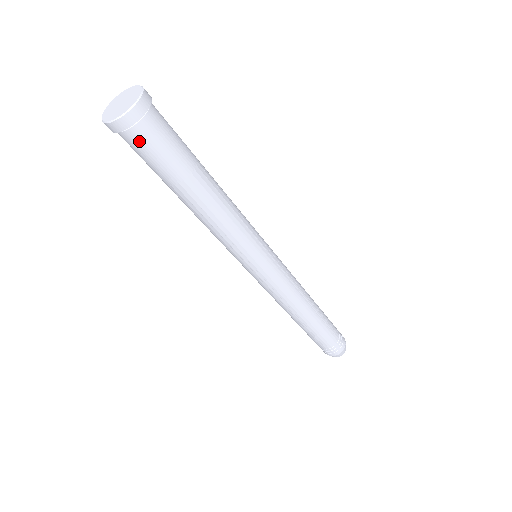
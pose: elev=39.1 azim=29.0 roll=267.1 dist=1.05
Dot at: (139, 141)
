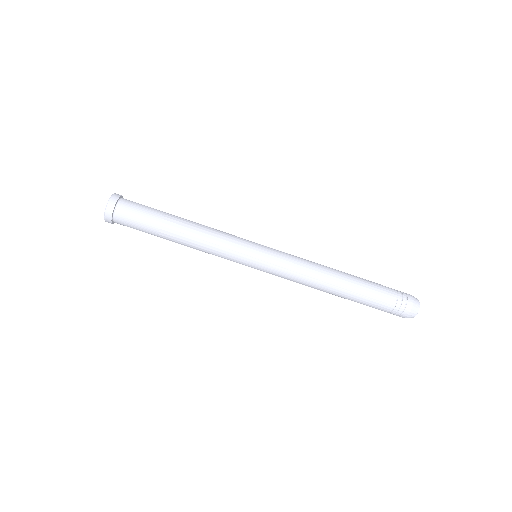
Dot at: (125, 211)
